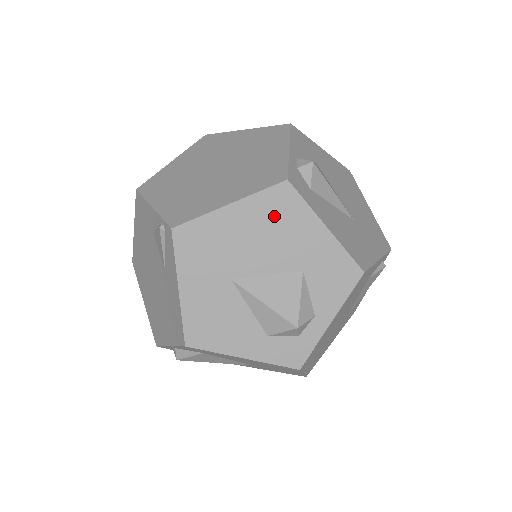
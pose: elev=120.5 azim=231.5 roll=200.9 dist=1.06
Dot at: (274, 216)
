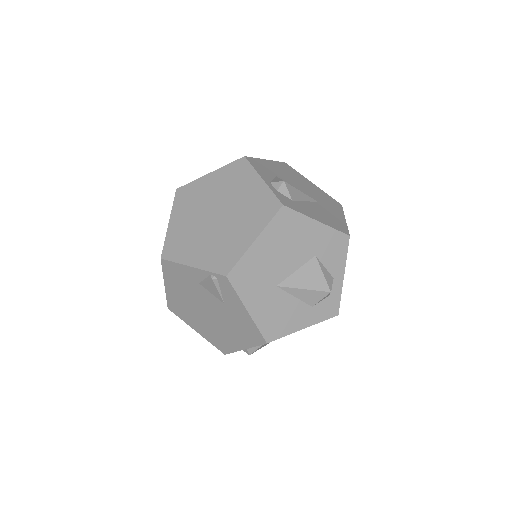
Dot at: (285, 232)
